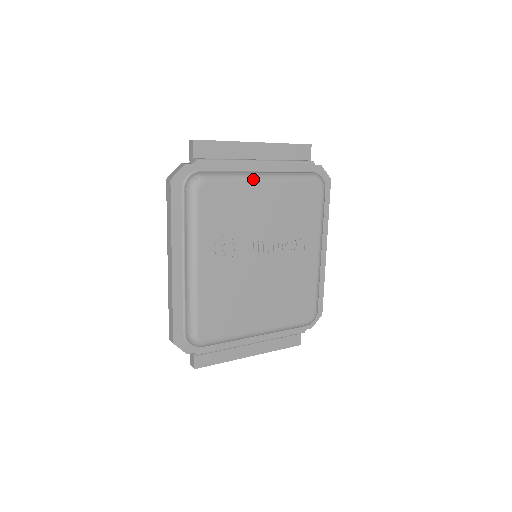
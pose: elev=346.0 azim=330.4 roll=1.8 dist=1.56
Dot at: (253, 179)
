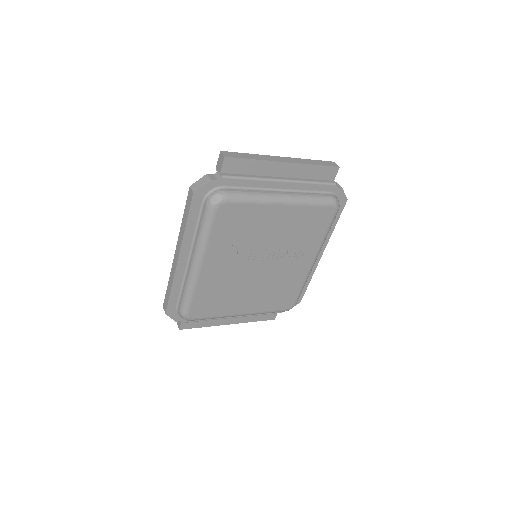
Dot at: (272, 201)
